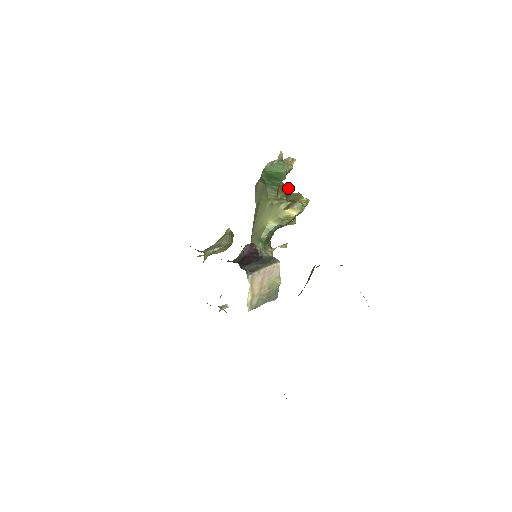
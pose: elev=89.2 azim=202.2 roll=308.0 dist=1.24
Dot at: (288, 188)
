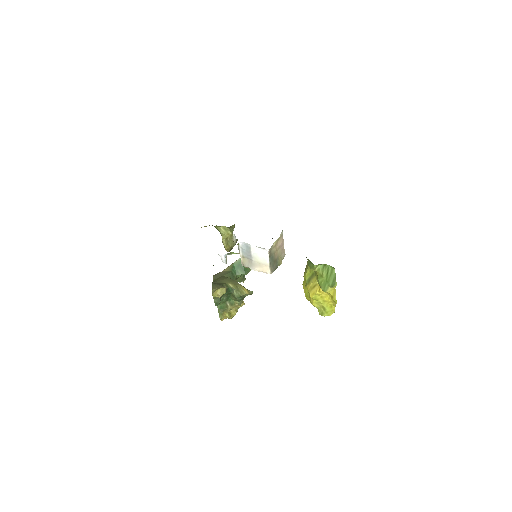
Dot at: occluded
